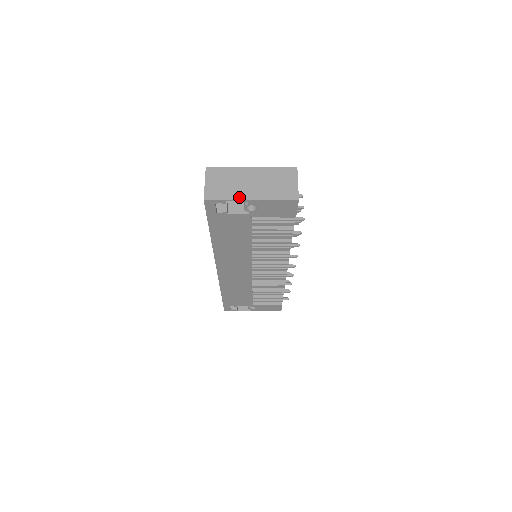
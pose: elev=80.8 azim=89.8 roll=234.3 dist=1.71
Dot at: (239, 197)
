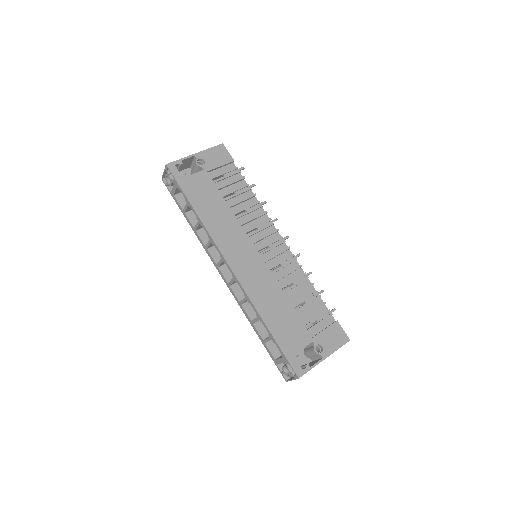
Dot at: (187, 157)
